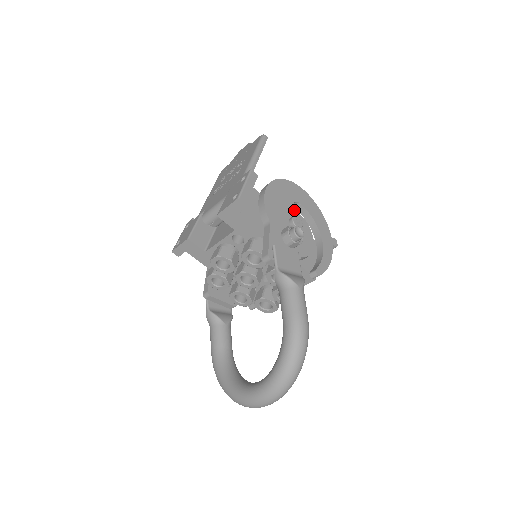
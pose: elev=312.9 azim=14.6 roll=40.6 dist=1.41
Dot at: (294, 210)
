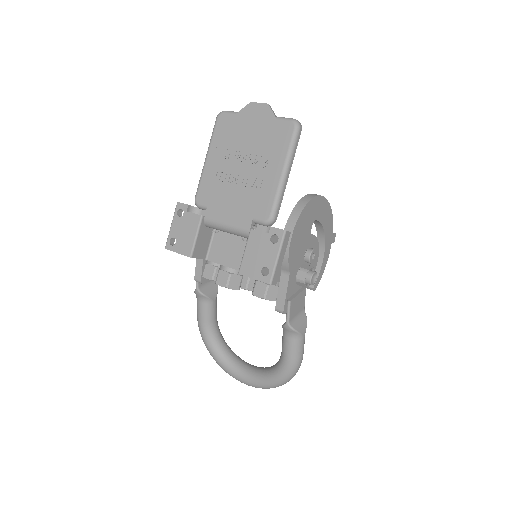
Dot at: (311, 235)
